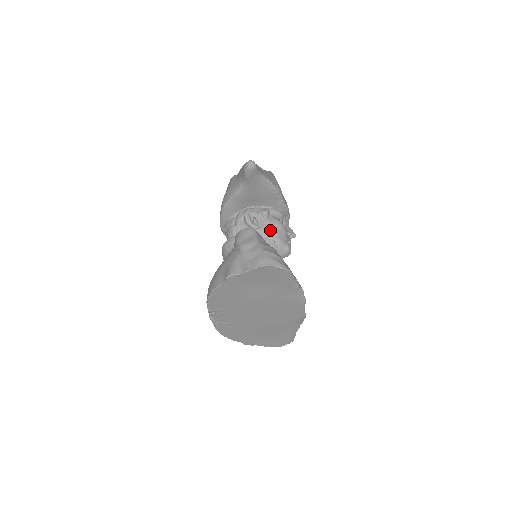
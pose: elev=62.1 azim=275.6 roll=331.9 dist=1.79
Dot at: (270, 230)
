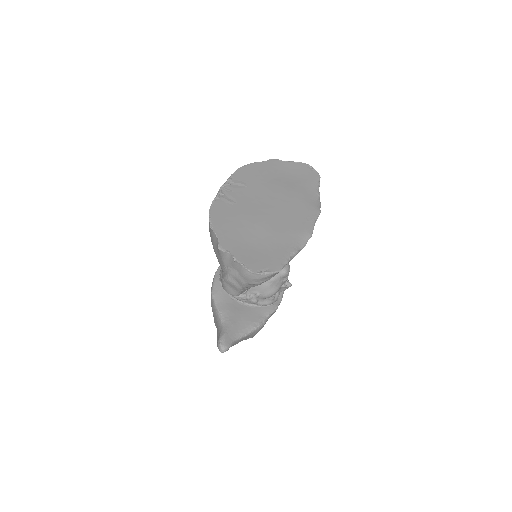
Dot at: occluded
